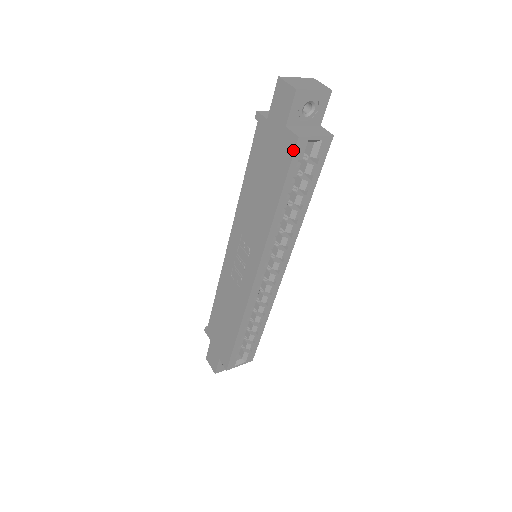
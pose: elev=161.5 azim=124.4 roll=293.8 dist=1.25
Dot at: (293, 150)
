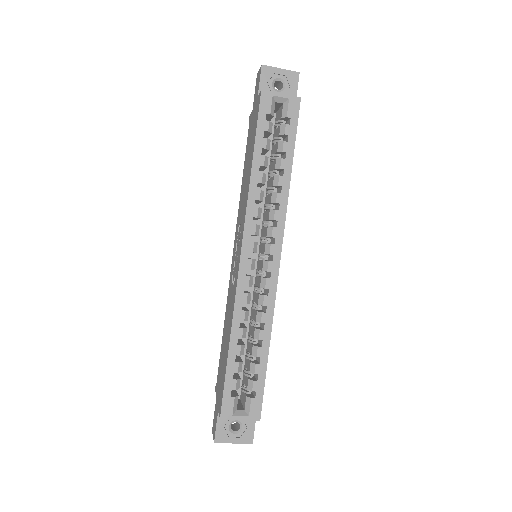
Dot at: (259, 103)
